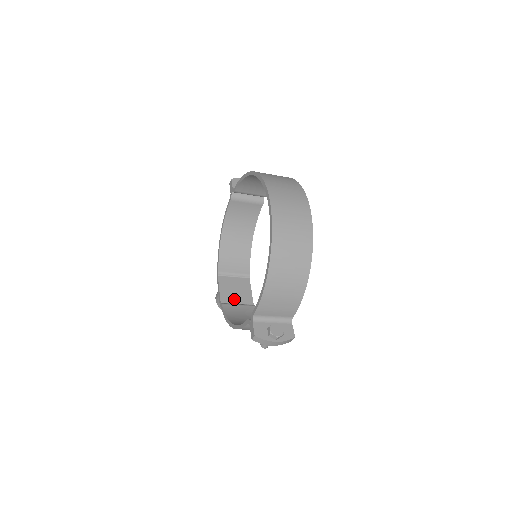
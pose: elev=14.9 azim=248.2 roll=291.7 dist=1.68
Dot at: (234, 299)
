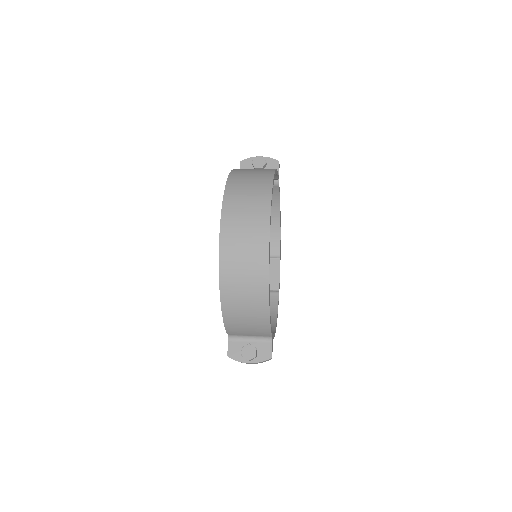
Dot at: occluded
